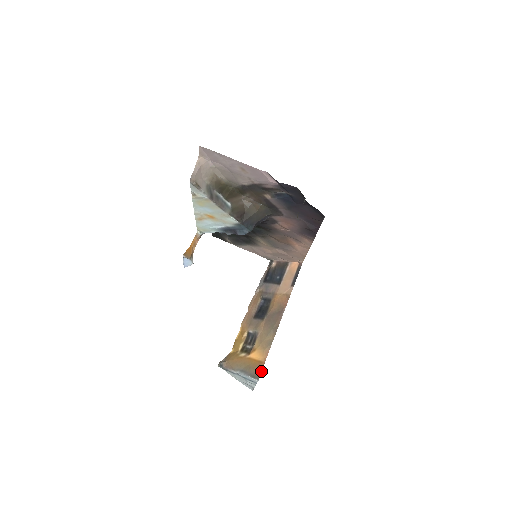
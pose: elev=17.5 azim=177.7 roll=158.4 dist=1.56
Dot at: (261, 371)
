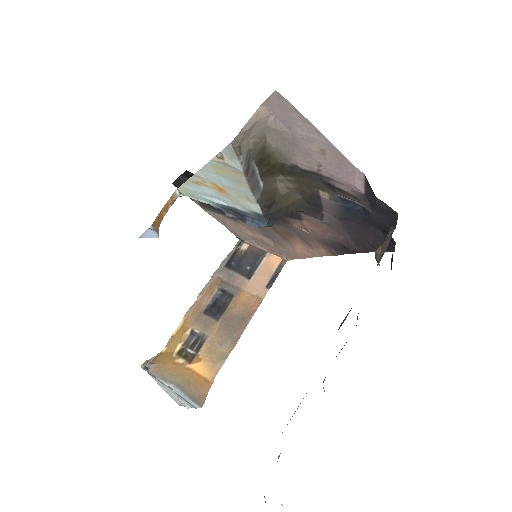
Dot at: occluded
